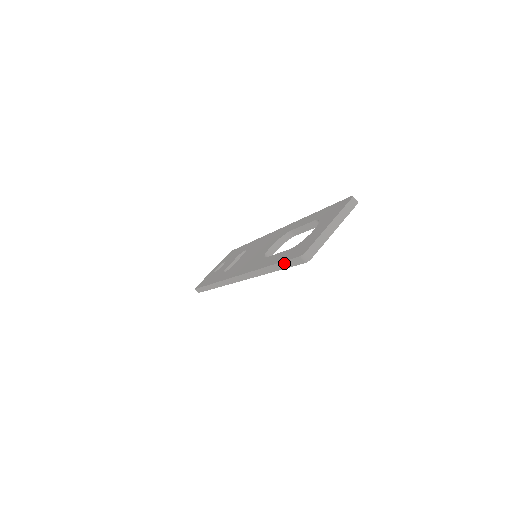
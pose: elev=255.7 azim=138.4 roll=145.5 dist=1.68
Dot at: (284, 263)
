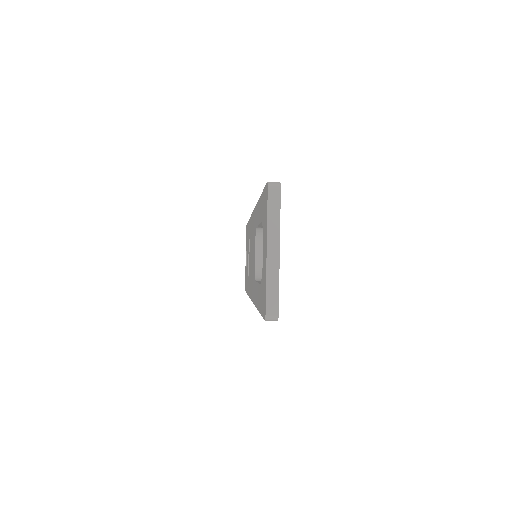
Dot at: occluded
